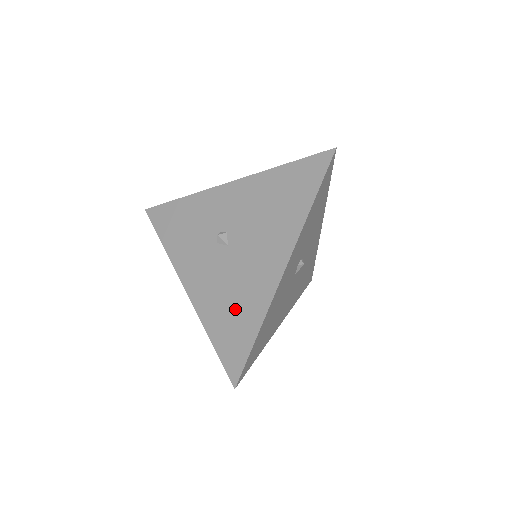
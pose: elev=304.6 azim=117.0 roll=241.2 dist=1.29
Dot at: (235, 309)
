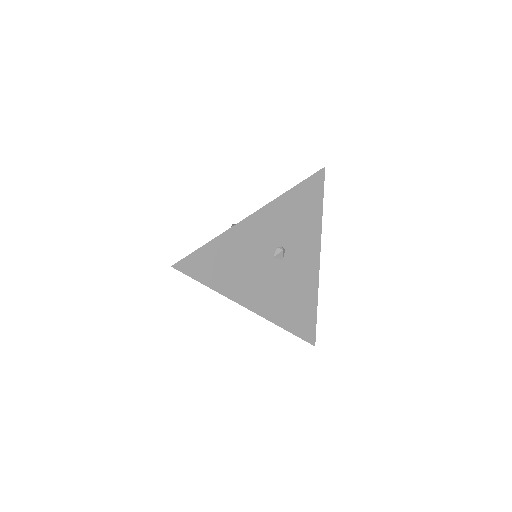
Dot at: occluded
